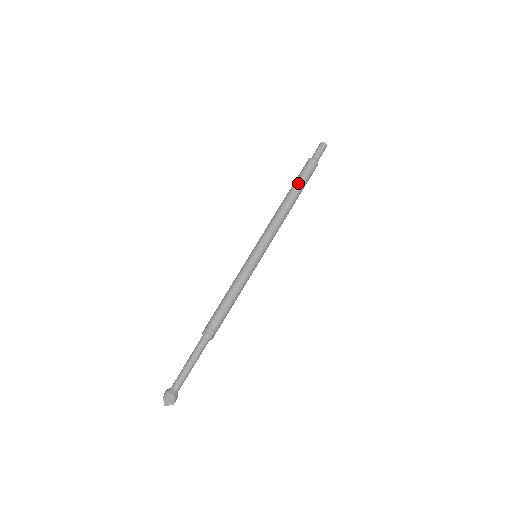
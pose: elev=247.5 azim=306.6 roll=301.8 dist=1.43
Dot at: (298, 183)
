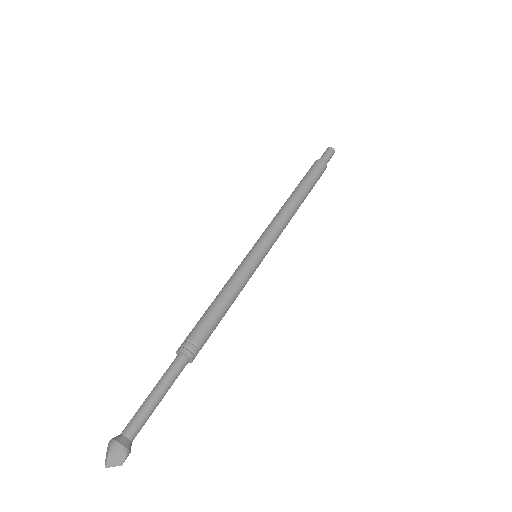
Dot at: (309, 182)
